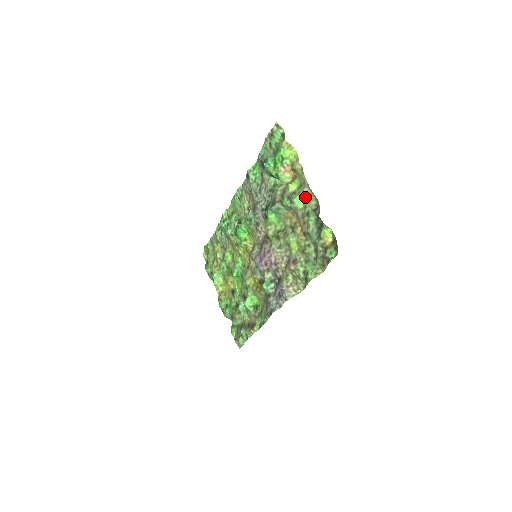
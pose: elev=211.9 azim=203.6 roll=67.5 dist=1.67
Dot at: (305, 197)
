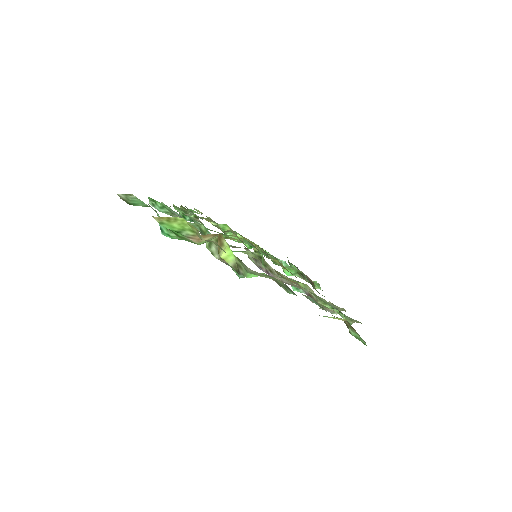
Dot at: occluded
